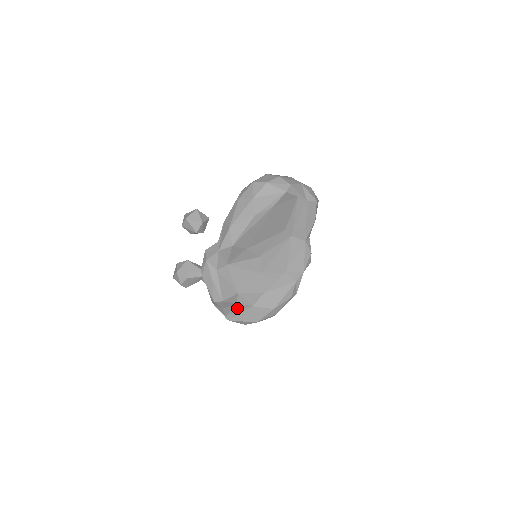
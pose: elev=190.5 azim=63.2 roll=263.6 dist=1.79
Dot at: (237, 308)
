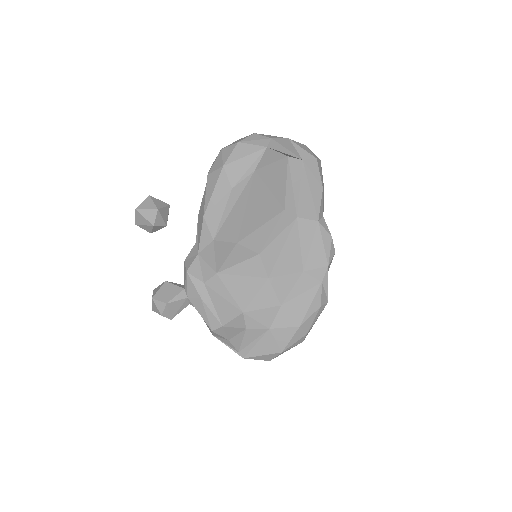
Dot at: (249, 336)
